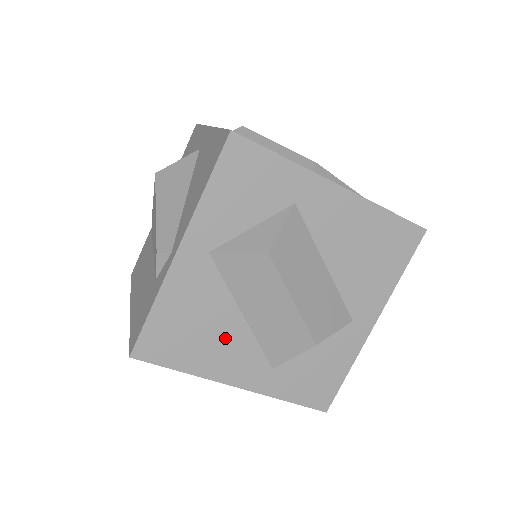
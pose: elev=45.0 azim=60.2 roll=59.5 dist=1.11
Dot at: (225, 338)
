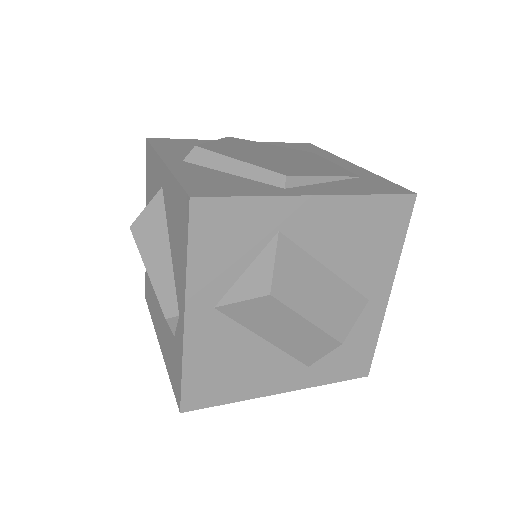
Dot at: (257, 364)
